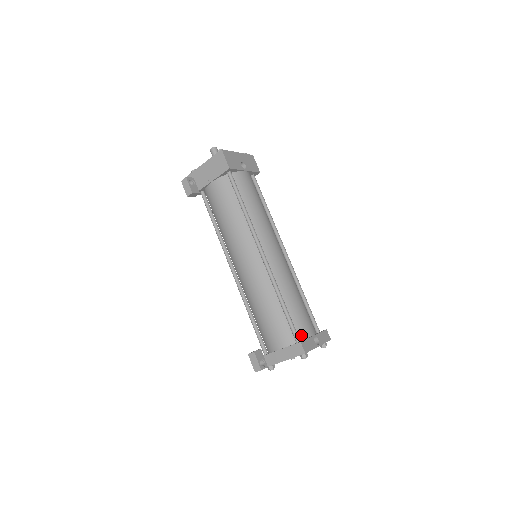
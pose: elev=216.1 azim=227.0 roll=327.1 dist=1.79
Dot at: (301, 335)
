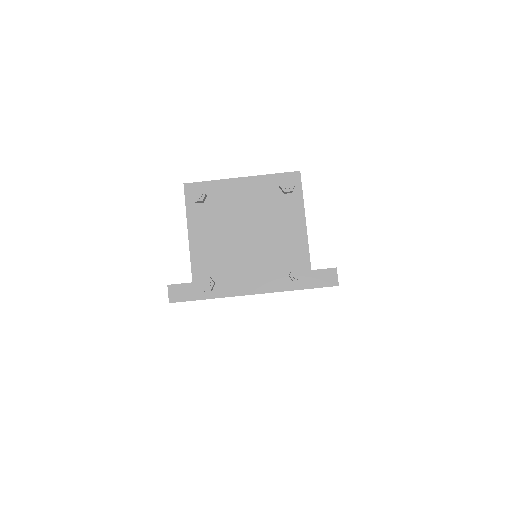
Dot at: occluded
